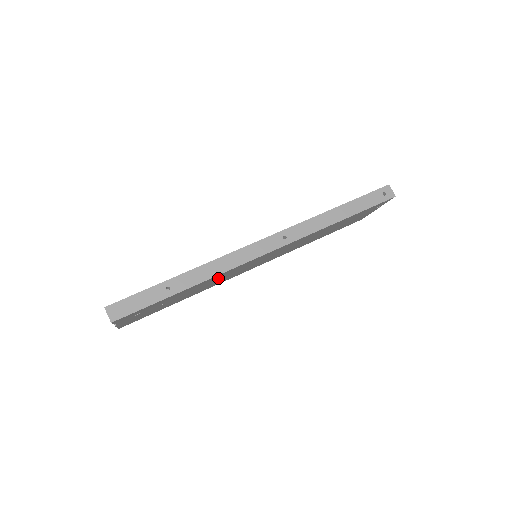
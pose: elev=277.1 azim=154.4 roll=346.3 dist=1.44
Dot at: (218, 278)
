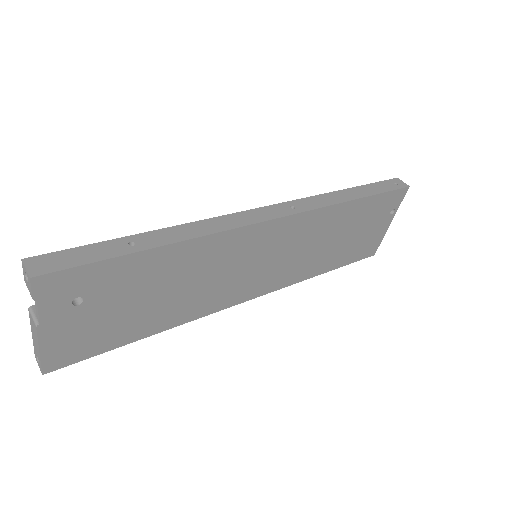
Dot at: (207, 265)
